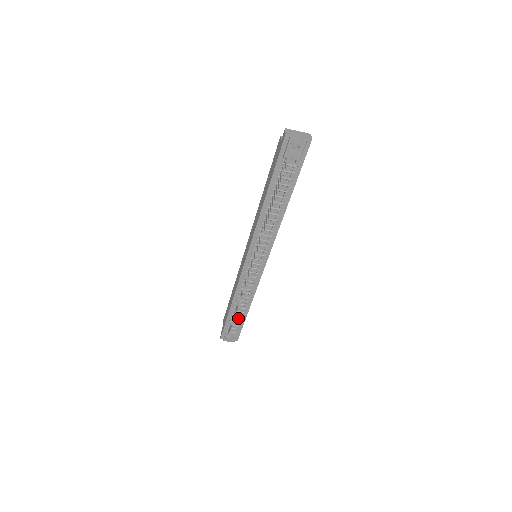
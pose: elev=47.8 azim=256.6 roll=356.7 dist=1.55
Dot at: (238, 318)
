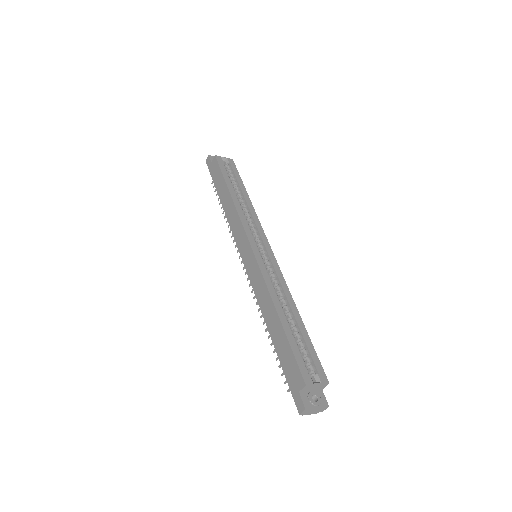
Dot at: occluded
